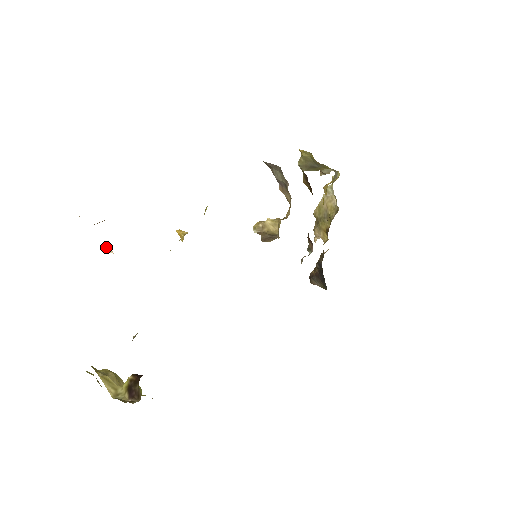
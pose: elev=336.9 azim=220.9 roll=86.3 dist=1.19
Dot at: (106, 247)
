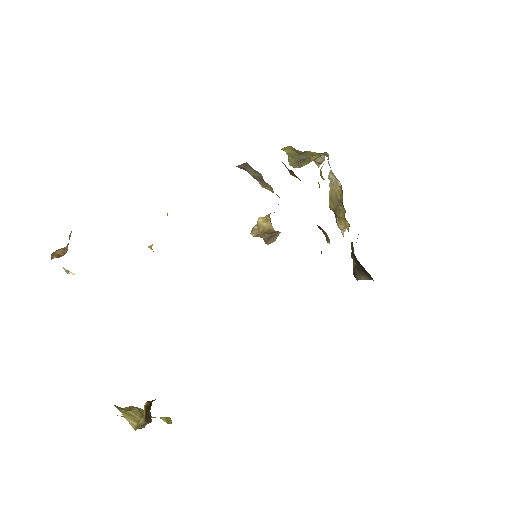
Dot at: occluded
